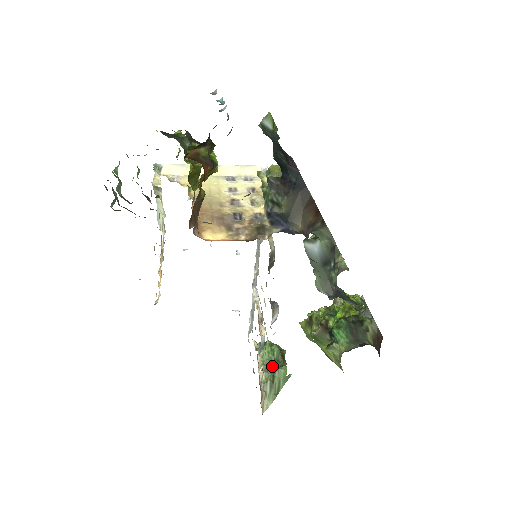
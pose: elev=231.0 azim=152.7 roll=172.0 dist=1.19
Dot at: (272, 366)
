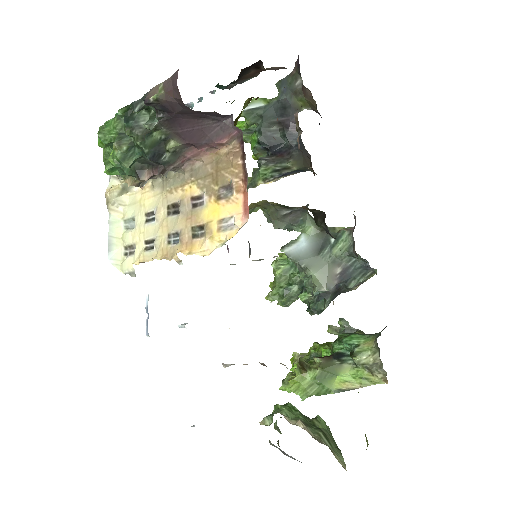
Dot at: (307, 421)
